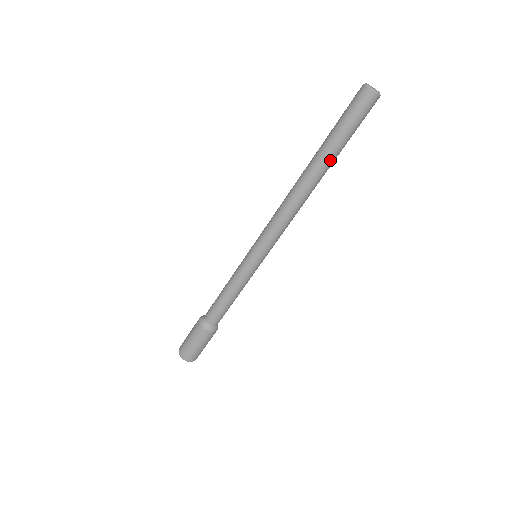
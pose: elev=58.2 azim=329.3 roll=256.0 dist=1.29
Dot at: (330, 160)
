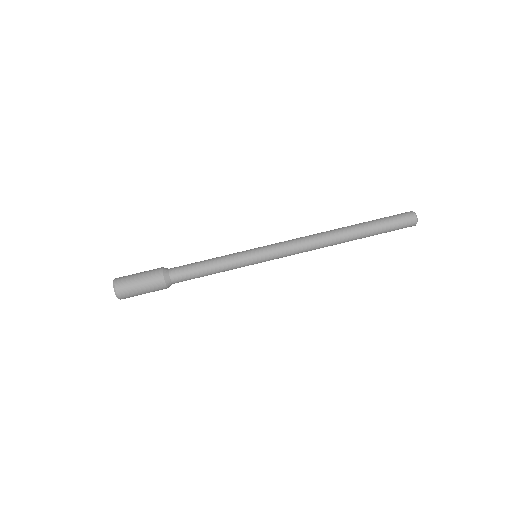
Dot at: (361, 227)
